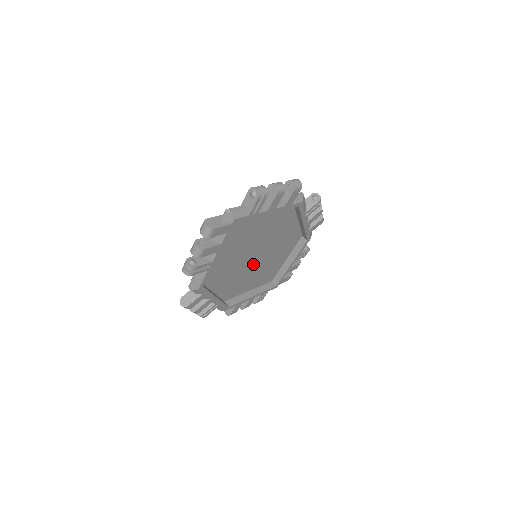
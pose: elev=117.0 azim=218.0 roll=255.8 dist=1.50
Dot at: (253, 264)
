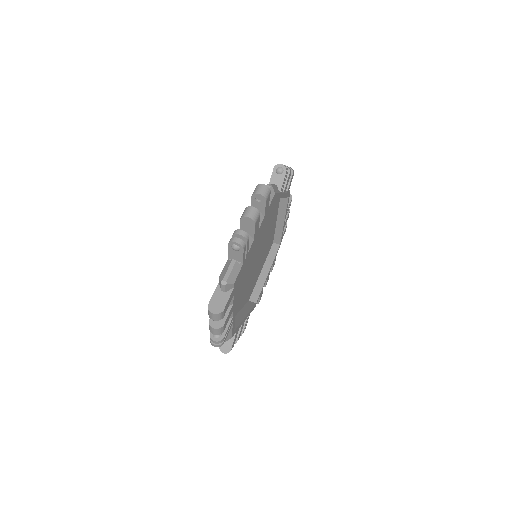
Dot at: (256, 260)
